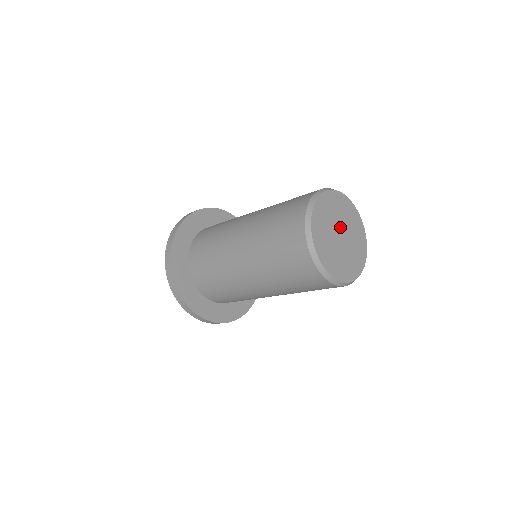
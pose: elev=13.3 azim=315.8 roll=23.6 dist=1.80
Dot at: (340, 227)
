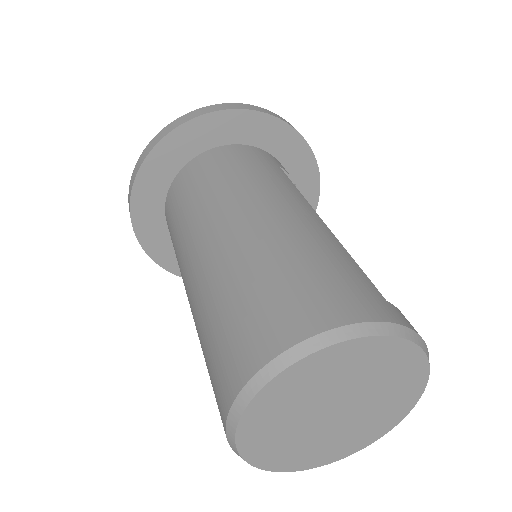
Dot at: (349, 398)
